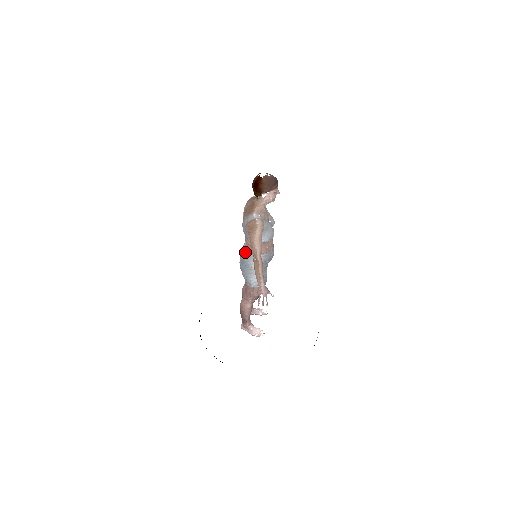
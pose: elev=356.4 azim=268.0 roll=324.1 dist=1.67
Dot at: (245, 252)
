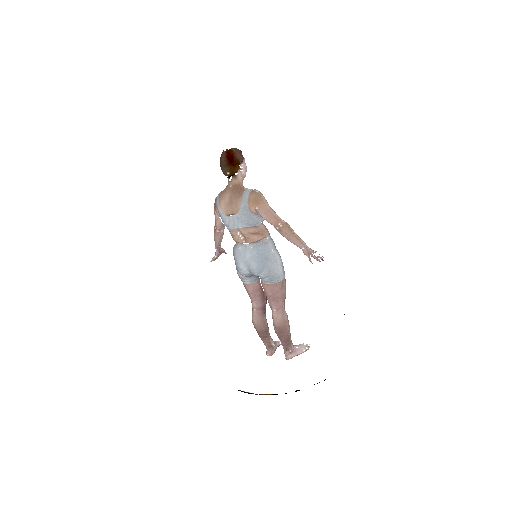
Dot at: (254, 246)
